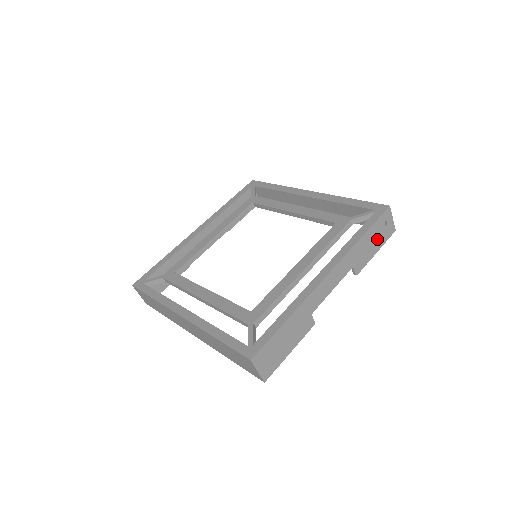
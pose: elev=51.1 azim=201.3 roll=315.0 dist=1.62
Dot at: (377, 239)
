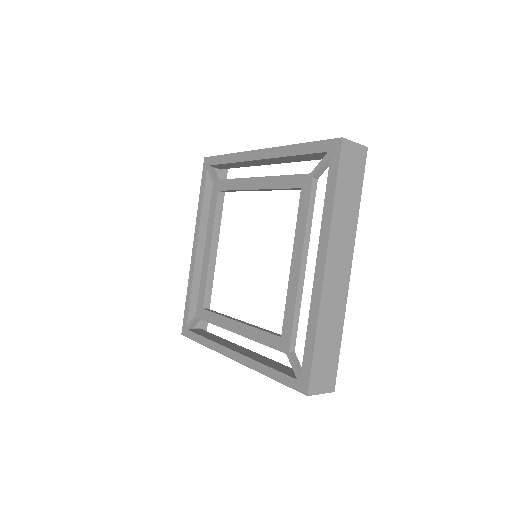
Dot at: occluded
